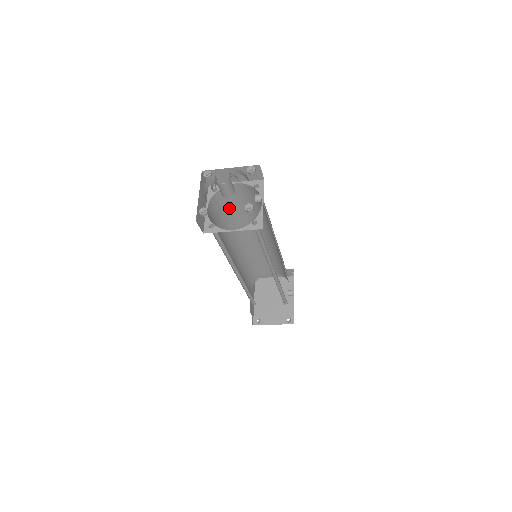
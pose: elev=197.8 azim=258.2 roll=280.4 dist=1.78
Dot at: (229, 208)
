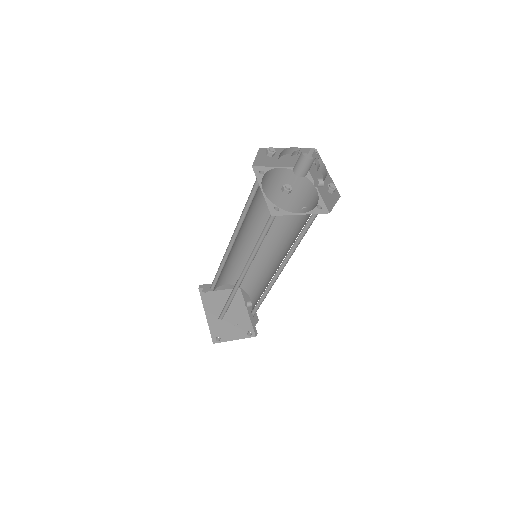
Dot at: (255, 197)
